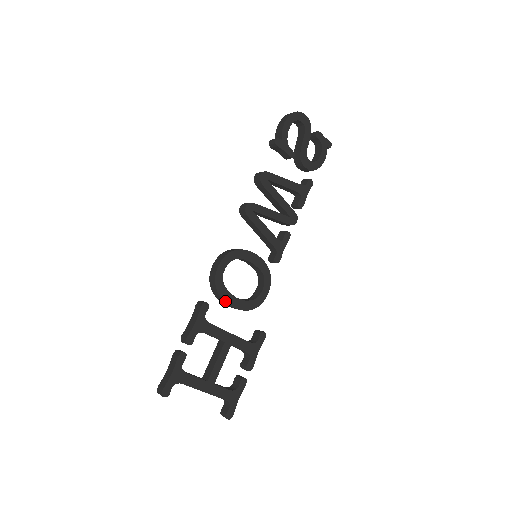
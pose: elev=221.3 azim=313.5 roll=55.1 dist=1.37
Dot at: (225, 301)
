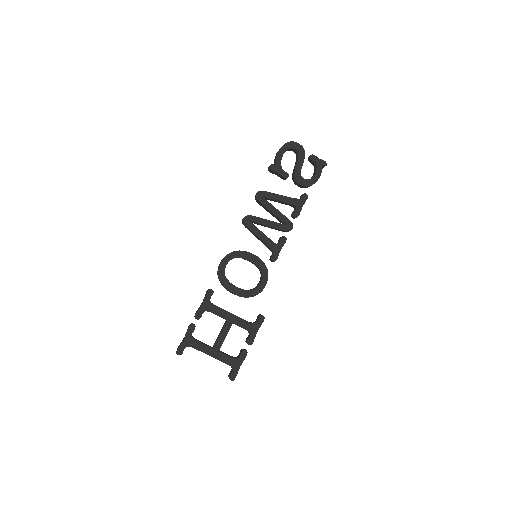
Dot at: (227, 289)
